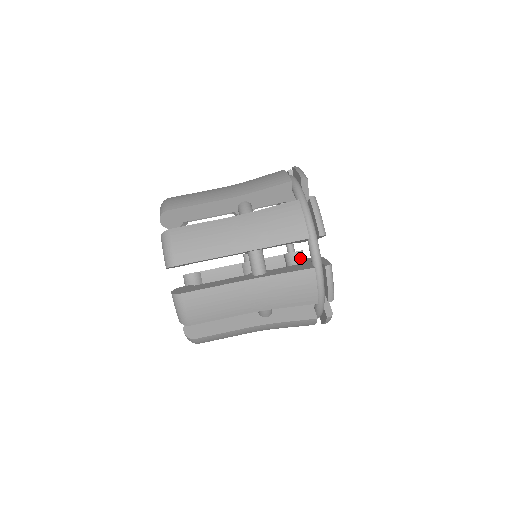
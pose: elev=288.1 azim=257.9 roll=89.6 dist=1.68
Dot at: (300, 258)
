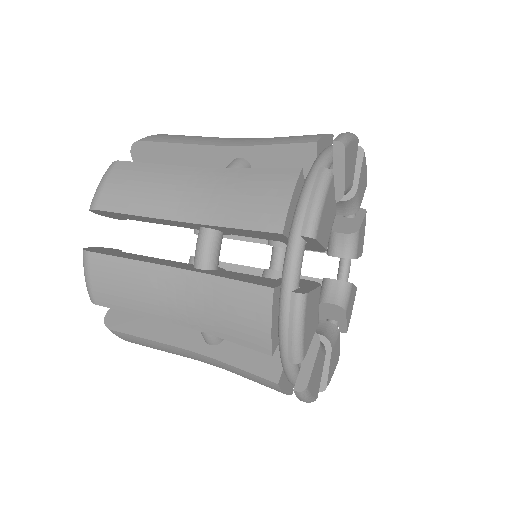
Dot at: (327, 329)
